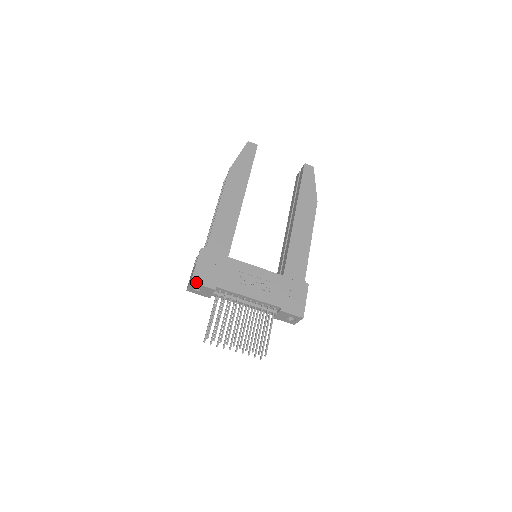
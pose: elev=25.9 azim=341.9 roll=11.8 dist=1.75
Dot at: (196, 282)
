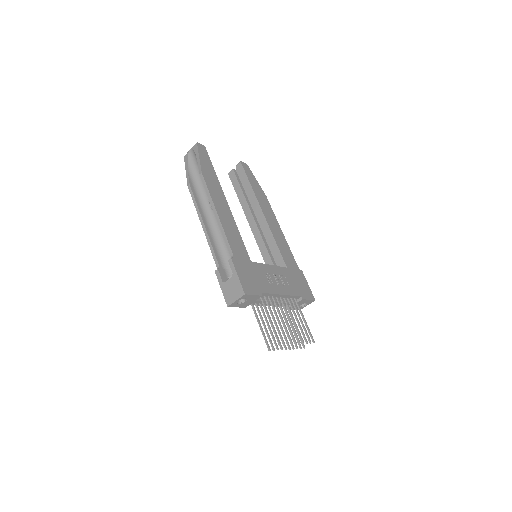
Dot at: (248, 293)
